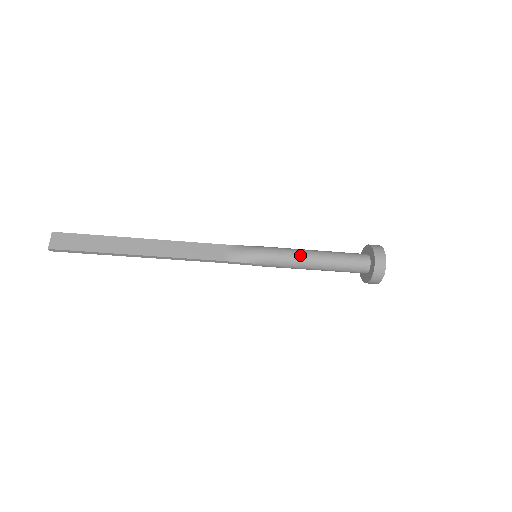
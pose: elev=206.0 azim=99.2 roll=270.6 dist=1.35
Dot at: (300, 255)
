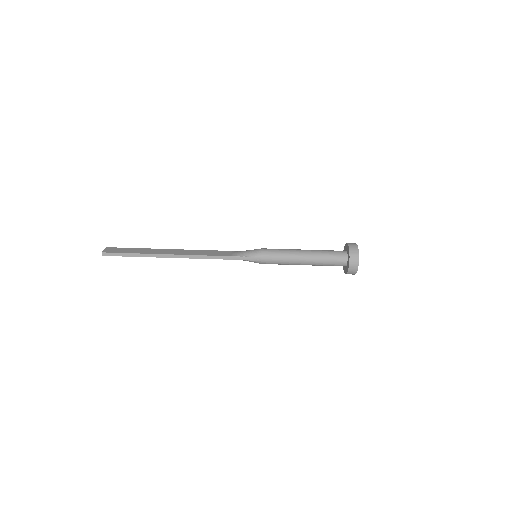
Dot at: (290, 250)
